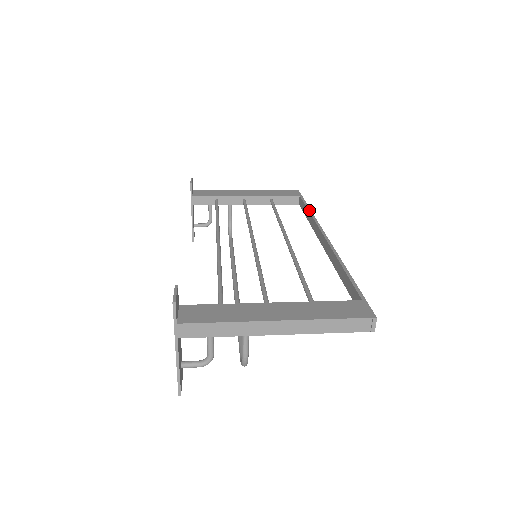
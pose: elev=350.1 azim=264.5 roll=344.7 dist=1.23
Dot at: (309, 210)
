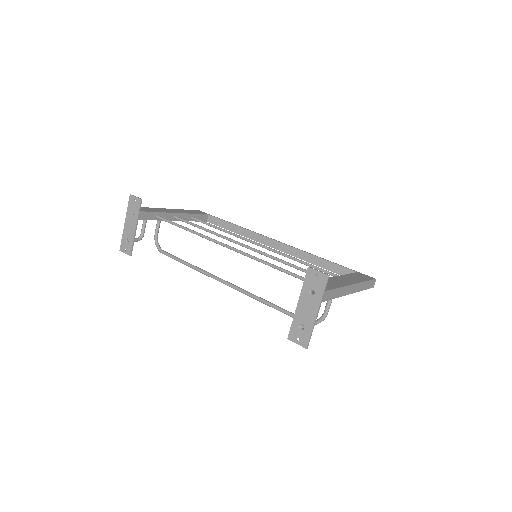
Dot at: (236, 225)
